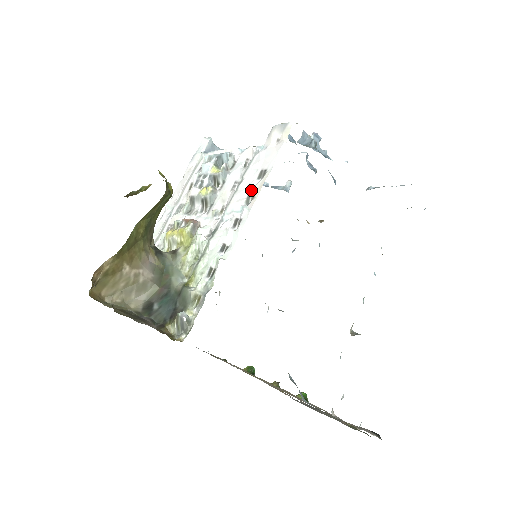
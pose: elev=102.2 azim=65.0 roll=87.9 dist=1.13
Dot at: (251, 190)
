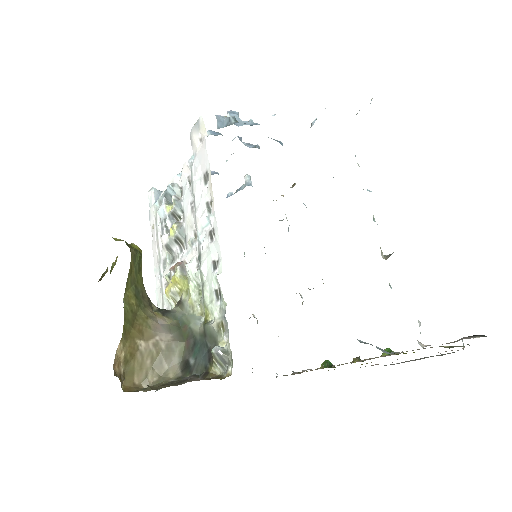
Dot at: (206, 198)
